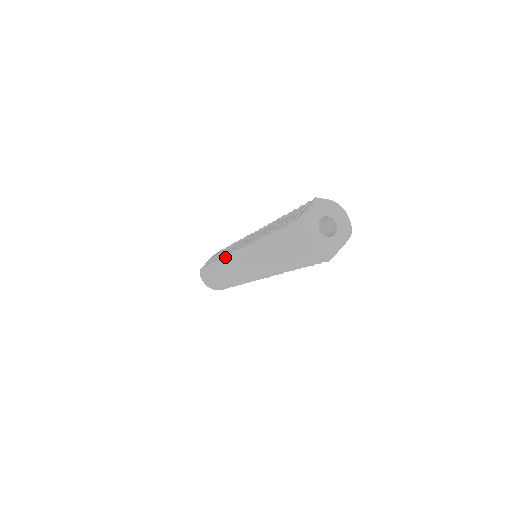
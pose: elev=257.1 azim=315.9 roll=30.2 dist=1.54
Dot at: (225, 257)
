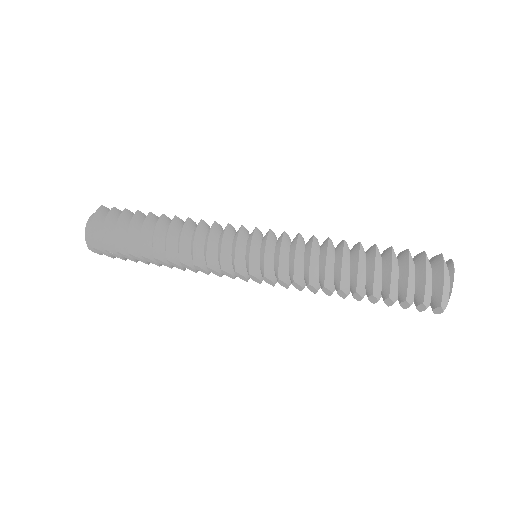
Dot at: (217, 223)
